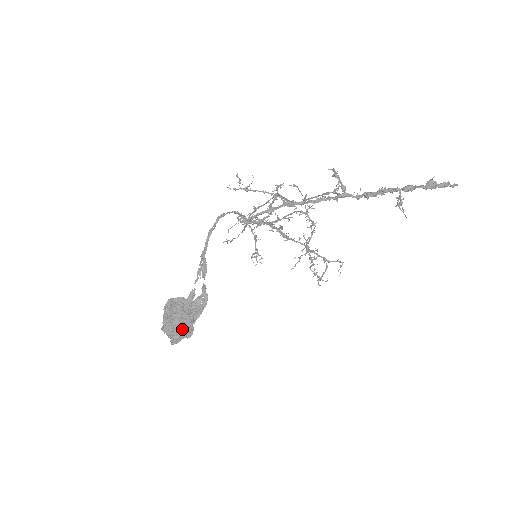
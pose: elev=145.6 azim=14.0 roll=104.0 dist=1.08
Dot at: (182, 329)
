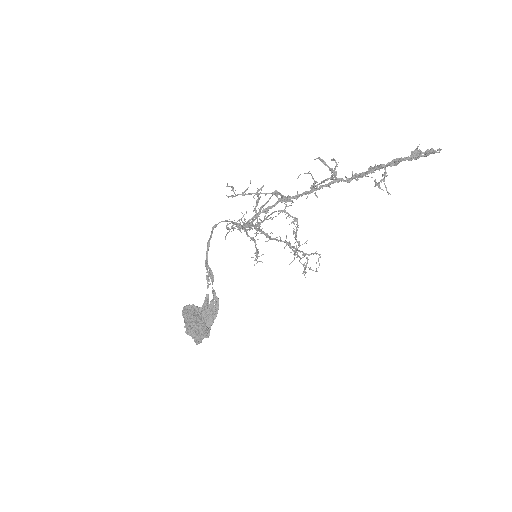
Dot at: (200, 331)
